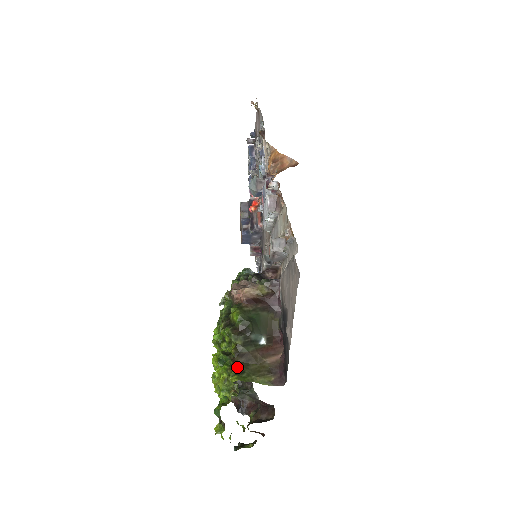
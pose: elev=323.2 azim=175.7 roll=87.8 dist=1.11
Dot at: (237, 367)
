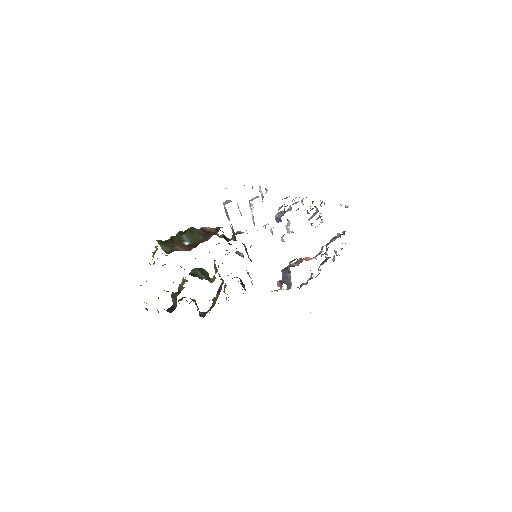
Dot at: (164, 241)
